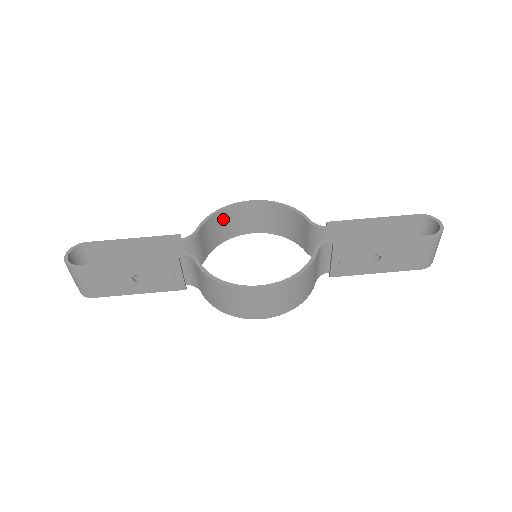
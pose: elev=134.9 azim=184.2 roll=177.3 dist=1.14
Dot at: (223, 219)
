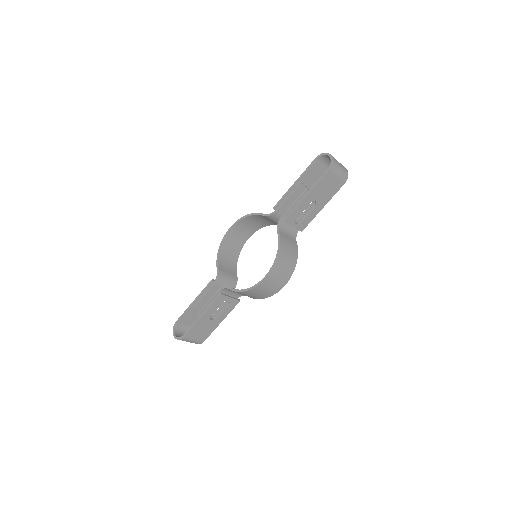
Dot at: (226, 249)
